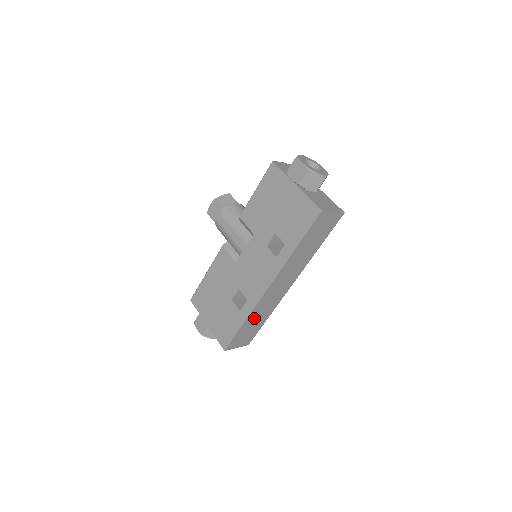
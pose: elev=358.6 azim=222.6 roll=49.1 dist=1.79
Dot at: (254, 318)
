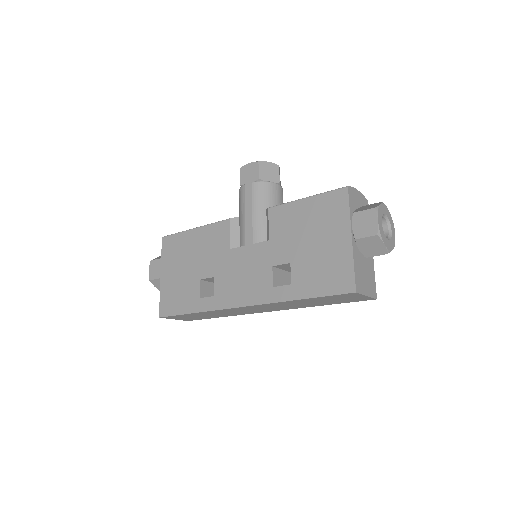
Dot at: (209, 313)
